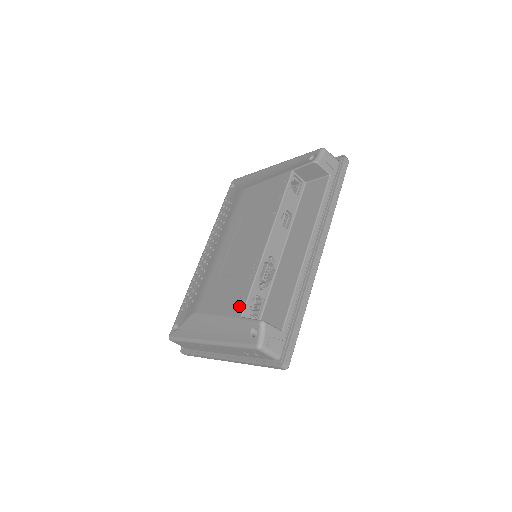
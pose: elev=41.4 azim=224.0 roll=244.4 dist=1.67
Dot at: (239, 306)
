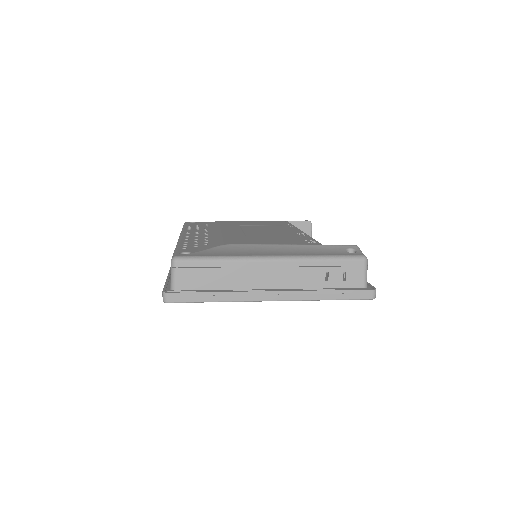
Dot at: (311, 242)
